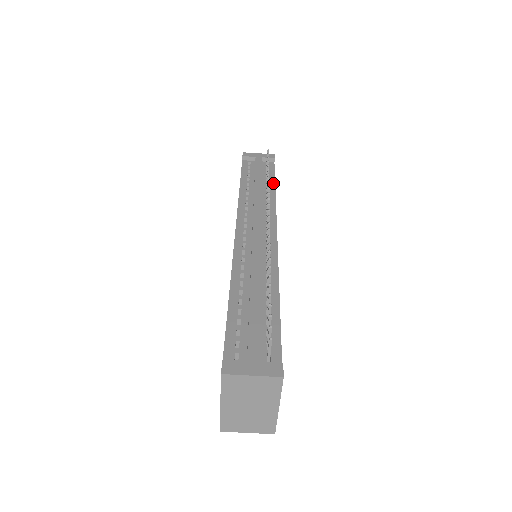
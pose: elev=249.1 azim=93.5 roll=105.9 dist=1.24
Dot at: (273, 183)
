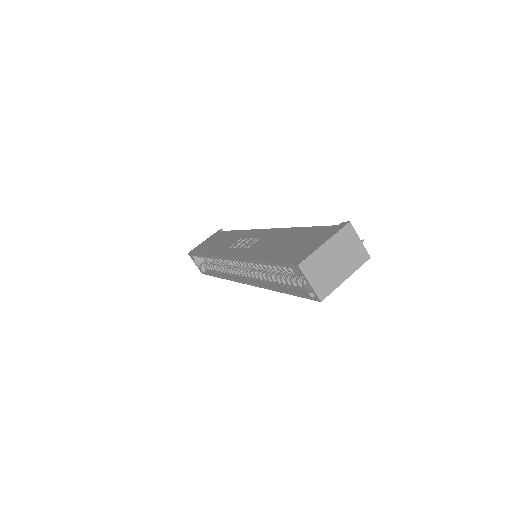
Dot at: occluded
